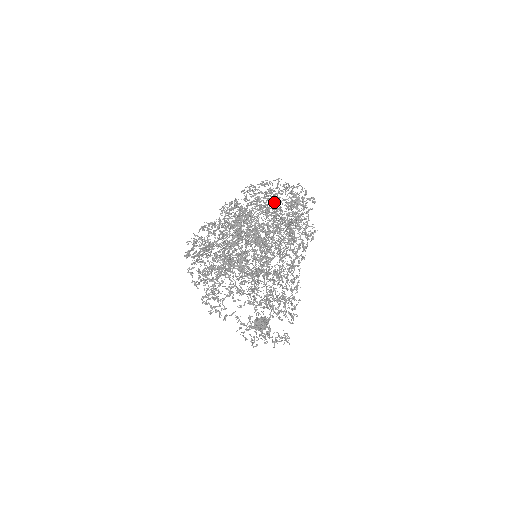
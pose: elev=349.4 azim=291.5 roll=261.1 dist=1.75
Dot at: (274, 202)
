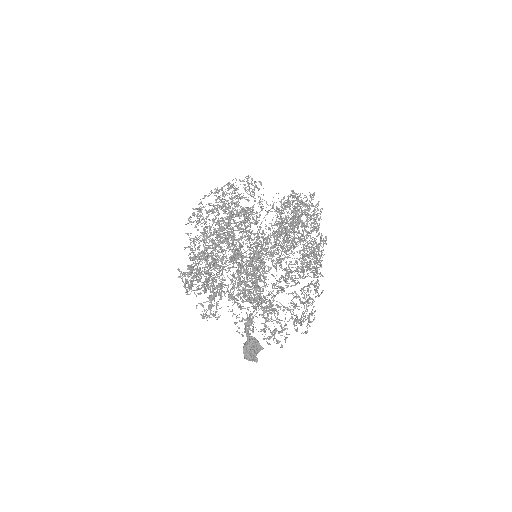
Dot at: occluded
